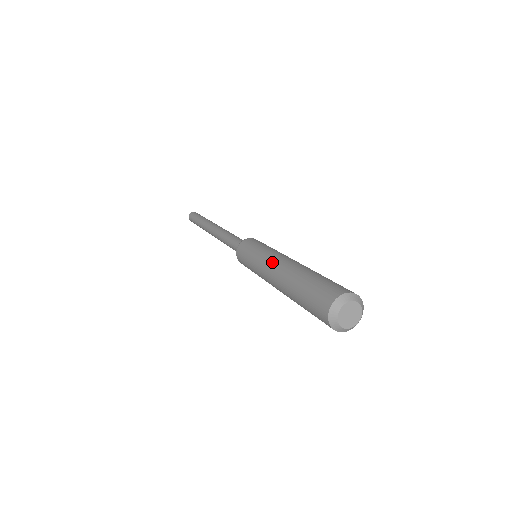
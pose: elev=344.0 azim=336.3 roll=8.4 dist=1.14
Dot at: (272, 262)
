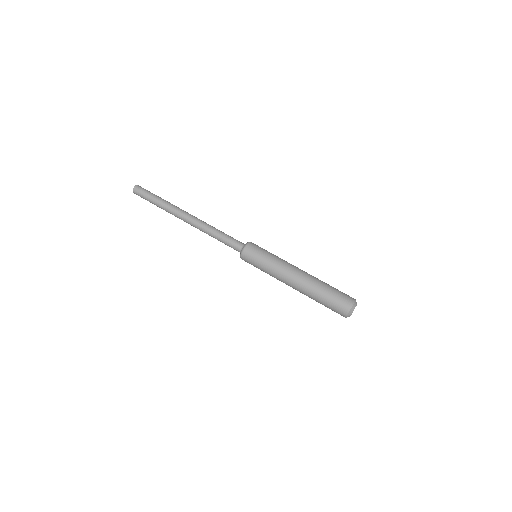
Dot at: (290, 273)
